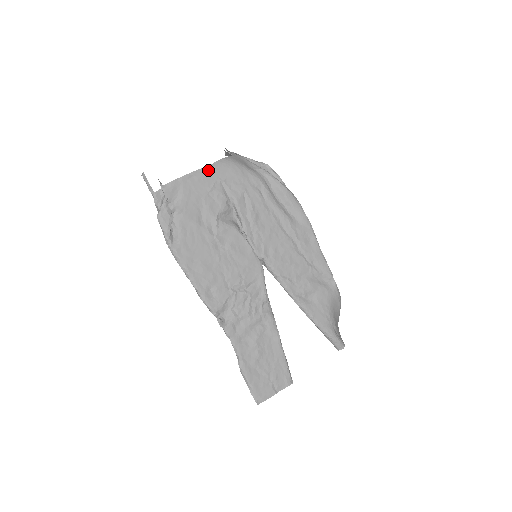
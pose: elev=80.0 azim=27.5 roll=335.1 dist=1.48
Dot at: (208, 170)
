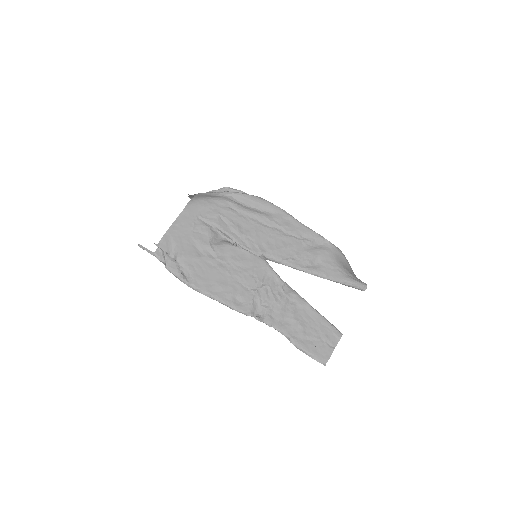
Dot at: (183, 215)
